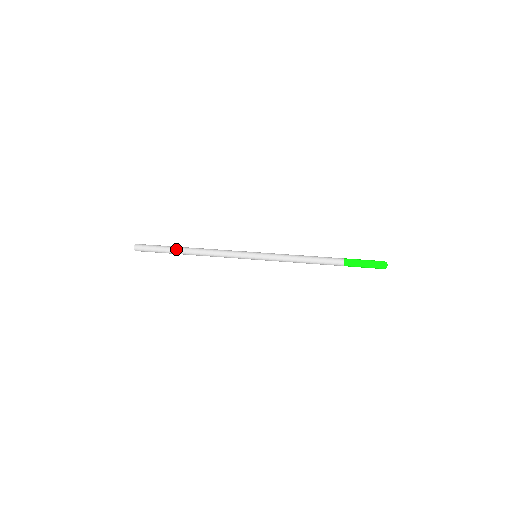
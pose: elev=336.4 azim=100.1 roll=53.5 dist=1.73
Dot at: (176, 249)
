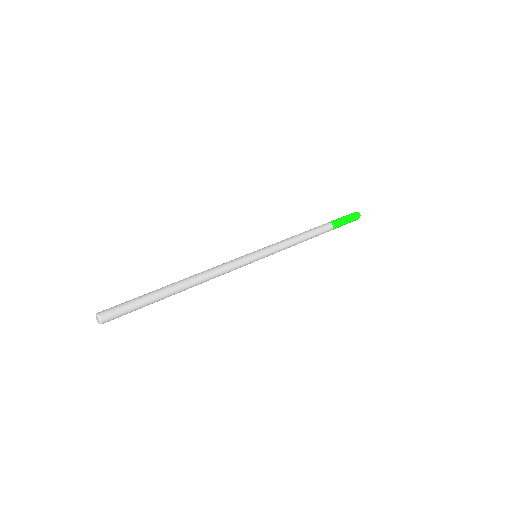
Dot at: (162, 288)
